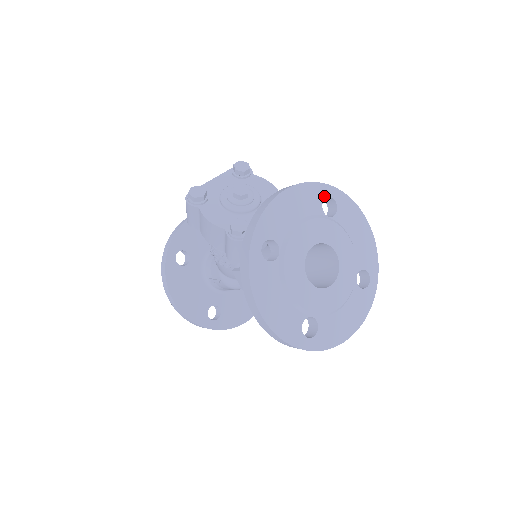
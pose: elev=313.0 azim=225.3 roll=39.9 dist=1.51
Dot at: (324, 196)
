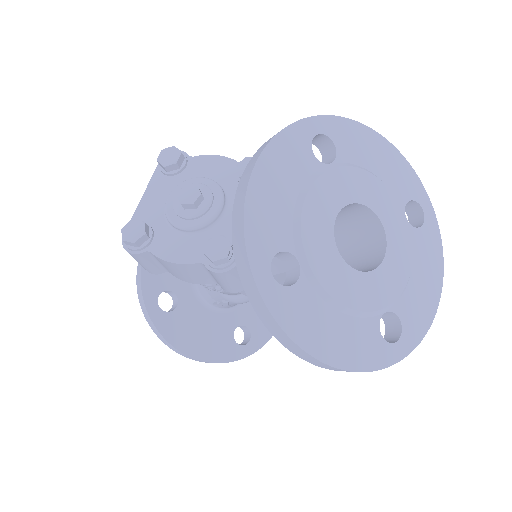
Dot at: (308, 139)
